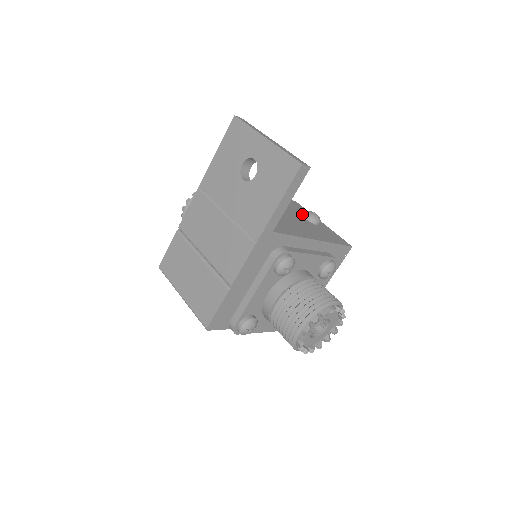
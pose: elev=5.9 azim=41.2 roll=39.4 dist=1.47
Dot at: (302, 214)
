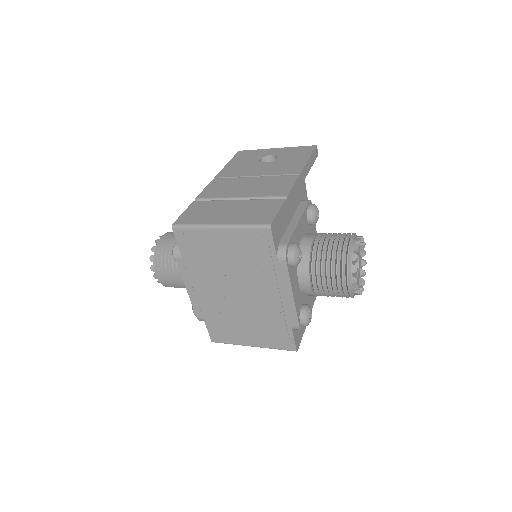
Dot at: occluded
